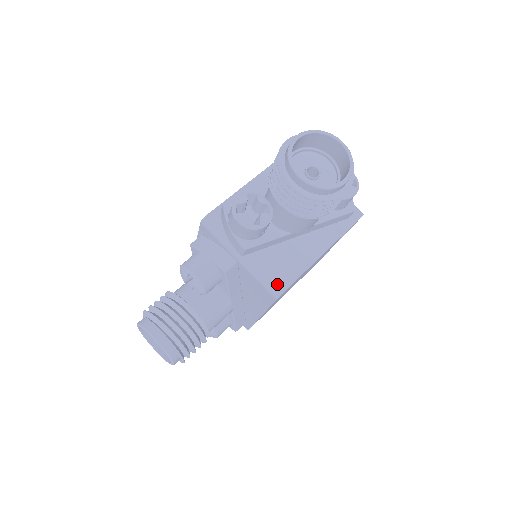
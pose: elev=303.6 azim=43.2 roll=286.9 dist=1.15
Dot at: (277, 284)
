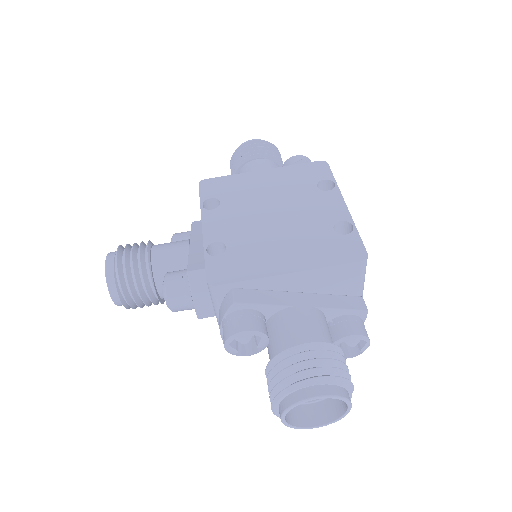
Dot at: occluded
